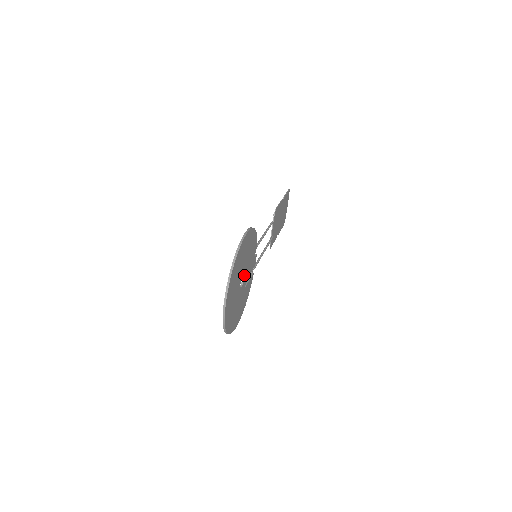
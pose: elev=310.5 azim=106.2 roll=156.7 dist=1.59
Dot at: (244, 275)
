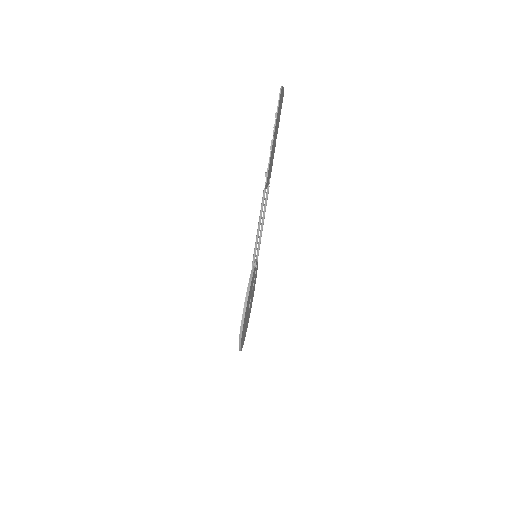
Dot at: occluded
